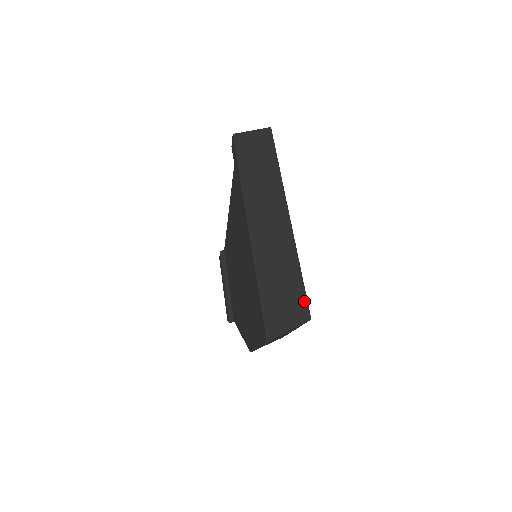
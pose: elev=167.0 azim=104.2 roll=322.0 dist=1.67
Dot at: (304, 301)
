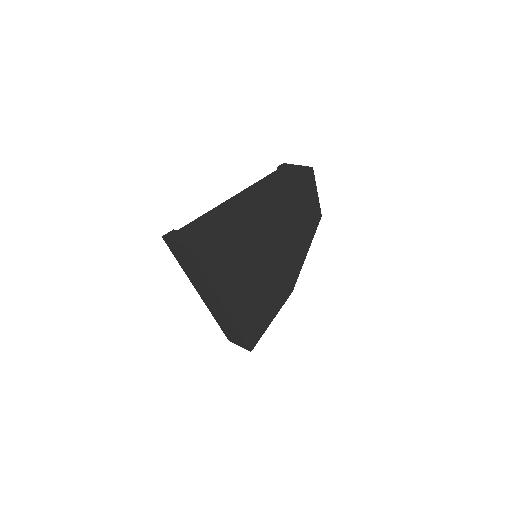
Dot at: (245, 345)
